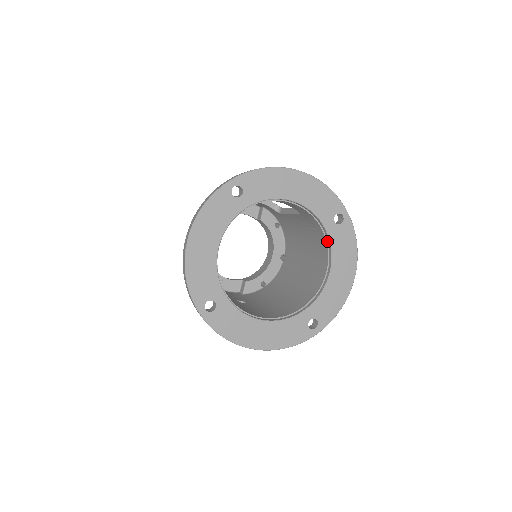
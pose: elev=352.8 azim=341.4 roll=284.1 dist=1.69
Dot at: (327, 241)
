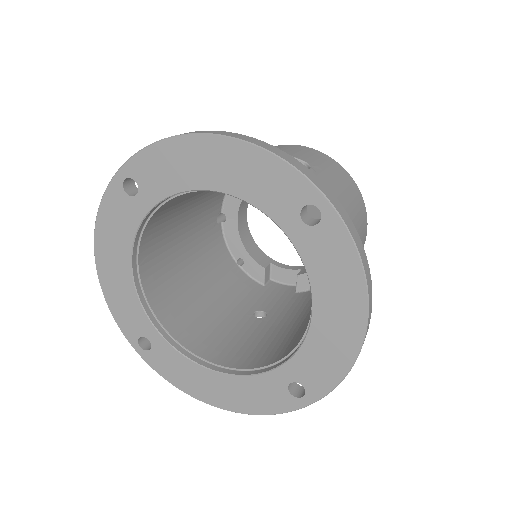
Dot at: (302, 255)
